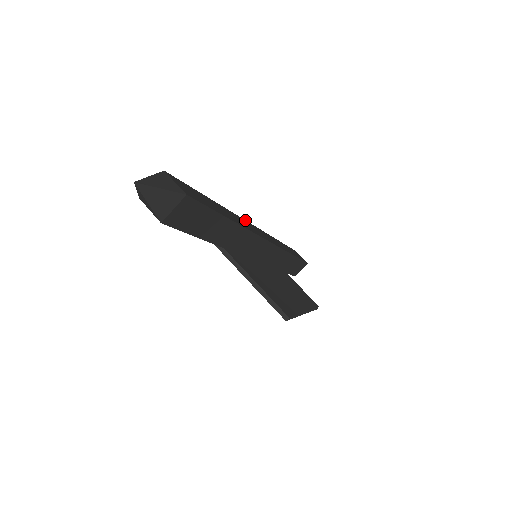
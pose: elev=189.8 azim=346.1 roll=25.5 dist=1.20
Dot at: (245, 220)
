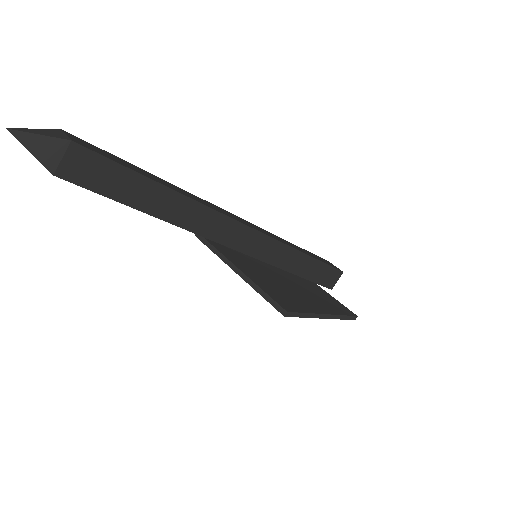
Dot at: (218, 207)
